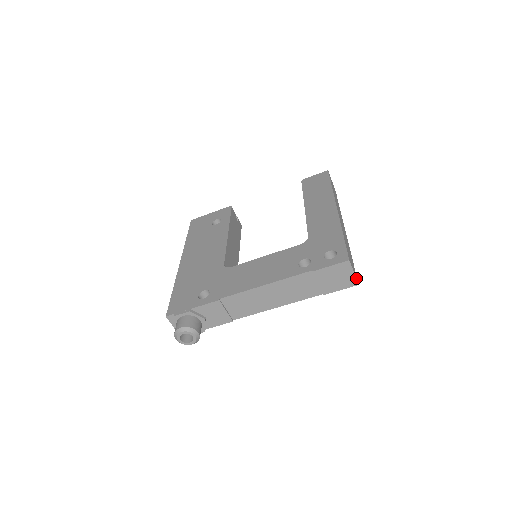
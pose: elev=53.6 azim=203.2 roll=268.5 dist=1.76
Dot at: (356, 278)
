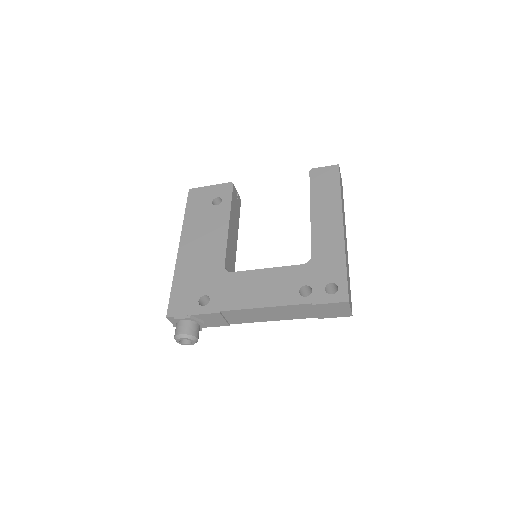
Dot at: (351, 311)
